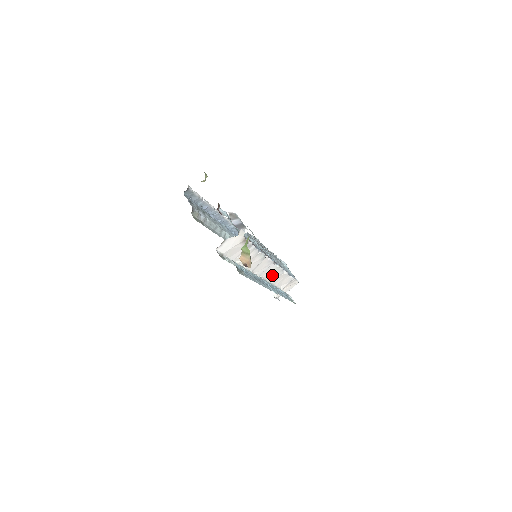
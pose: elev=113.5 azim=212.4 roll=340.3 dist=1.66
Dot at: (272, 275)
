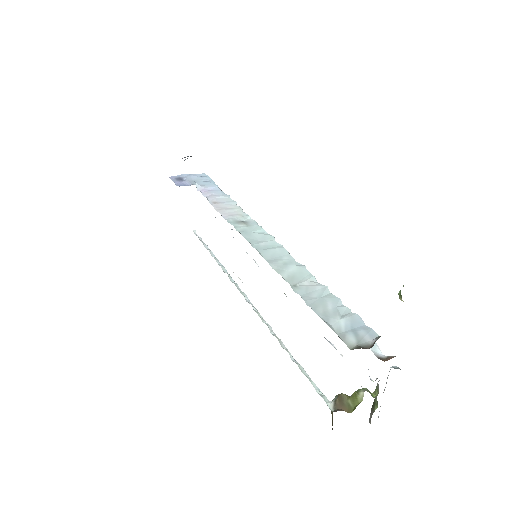
Dot at: occluded
